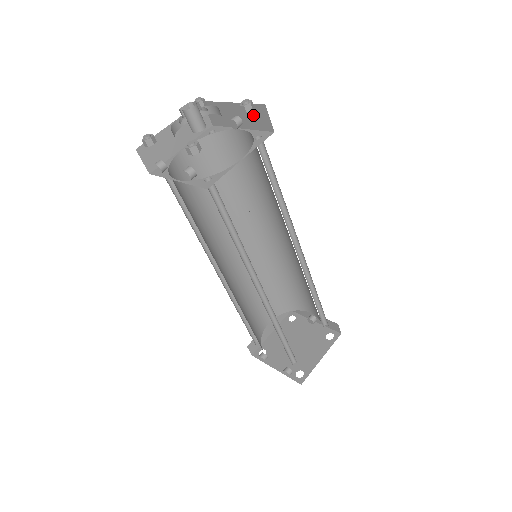
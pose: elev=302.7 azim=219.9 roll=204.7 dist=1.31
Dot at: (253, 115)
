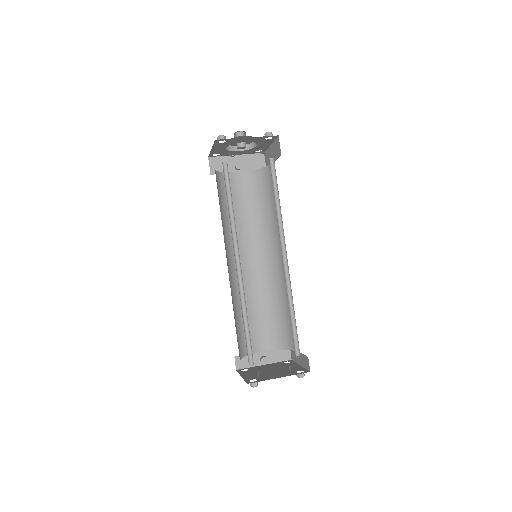
Dot at: (252, 161)
